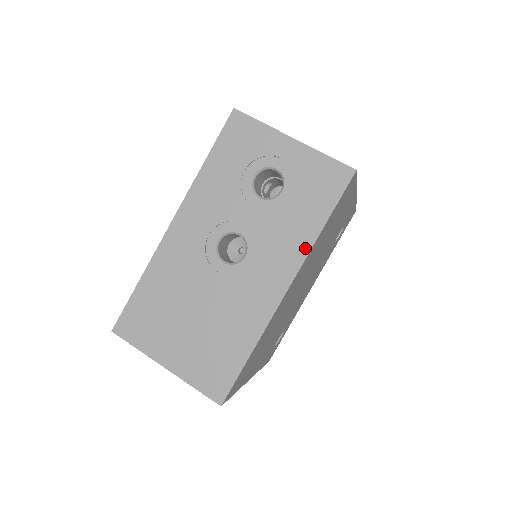
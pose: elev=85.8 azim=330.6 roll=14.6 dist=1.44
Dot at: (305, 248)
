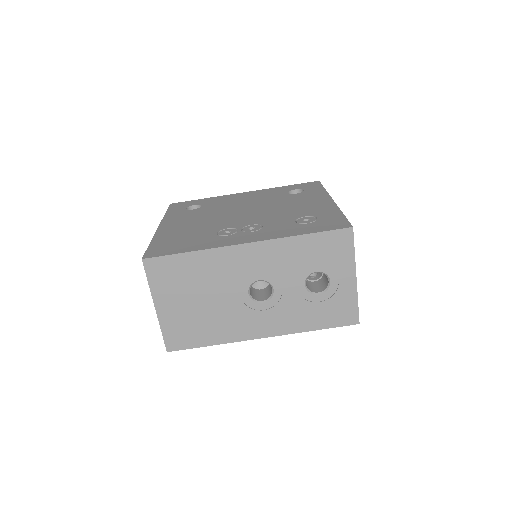
Dot at: (294, 330)
